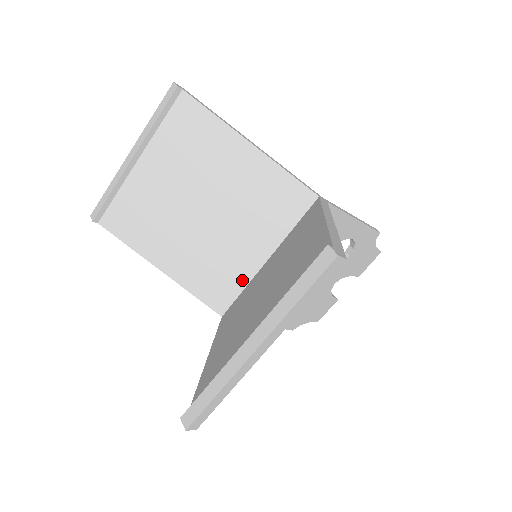
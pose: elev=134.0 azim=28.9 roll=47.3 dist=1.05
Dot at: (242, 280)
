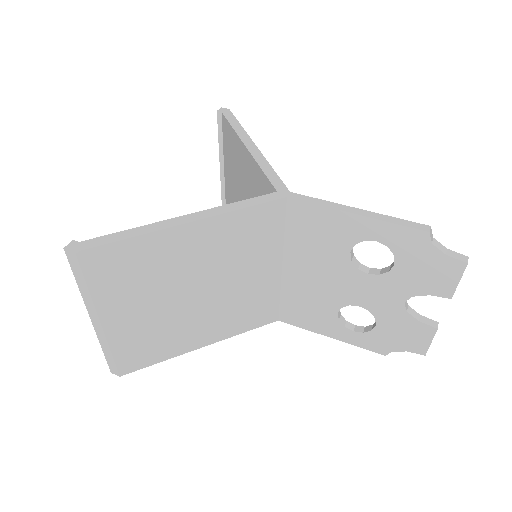
Dot at: occluded
